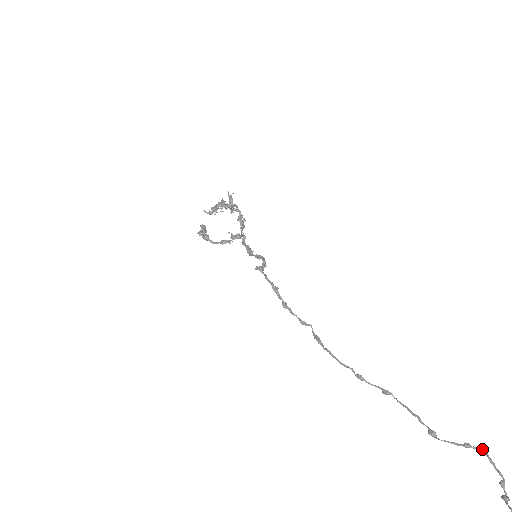
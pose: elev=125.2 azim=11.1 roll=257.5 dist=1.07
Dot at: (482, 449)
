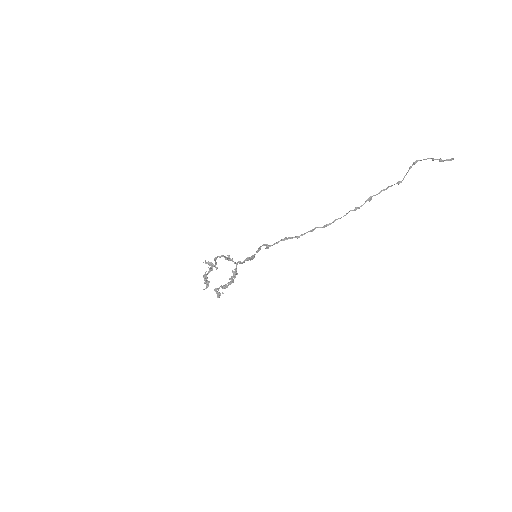
Dot at: (414, 162)
